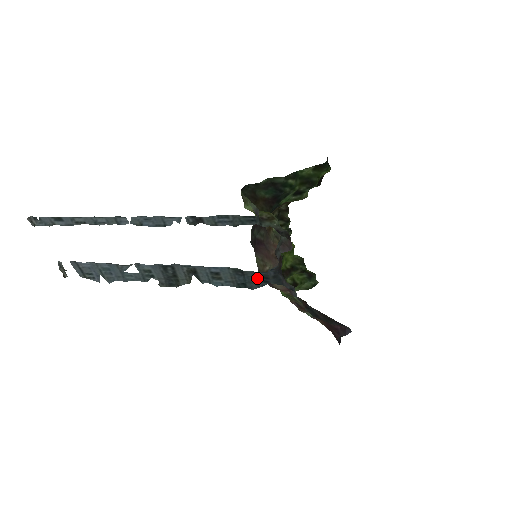
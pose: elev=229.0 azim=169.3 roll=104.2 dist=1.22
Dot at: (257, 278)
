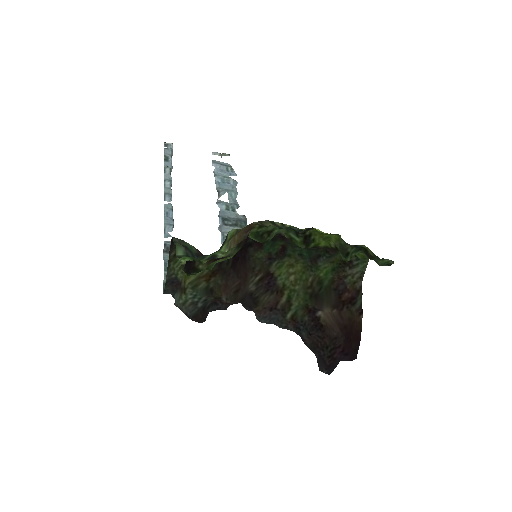
Dot at: occluded
